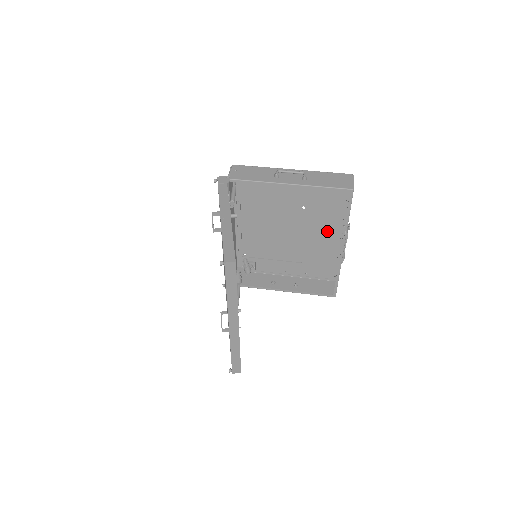
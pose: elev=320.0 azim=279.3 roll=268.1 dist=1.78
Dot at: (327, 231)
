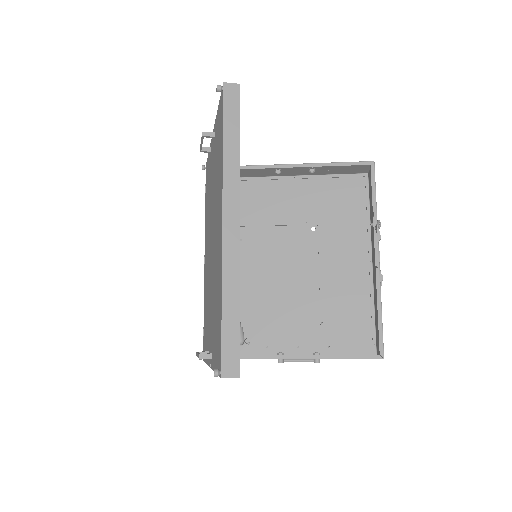
Dot at: (349, 261)
